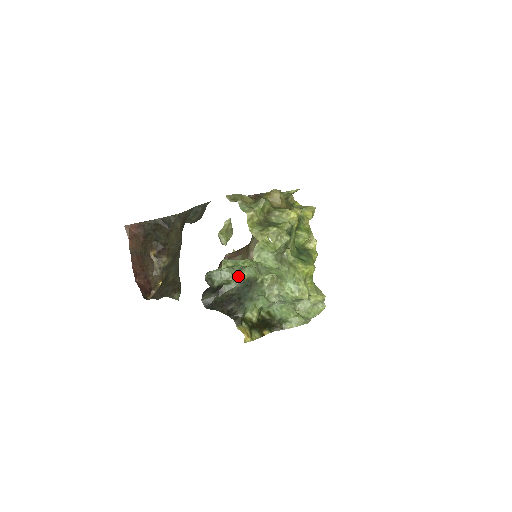
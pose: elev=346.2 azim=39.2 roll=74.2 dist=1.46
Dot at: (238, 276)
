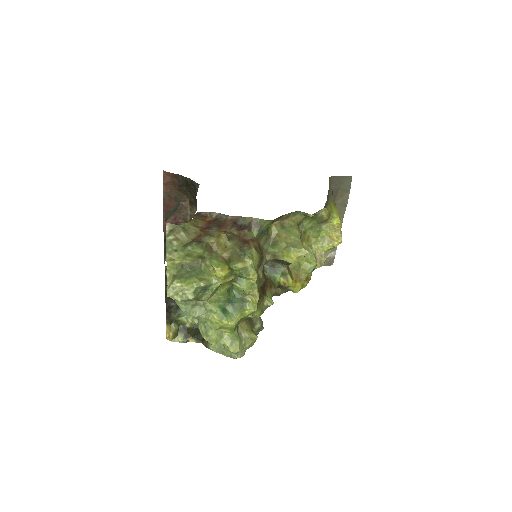
Dot at: occluded
